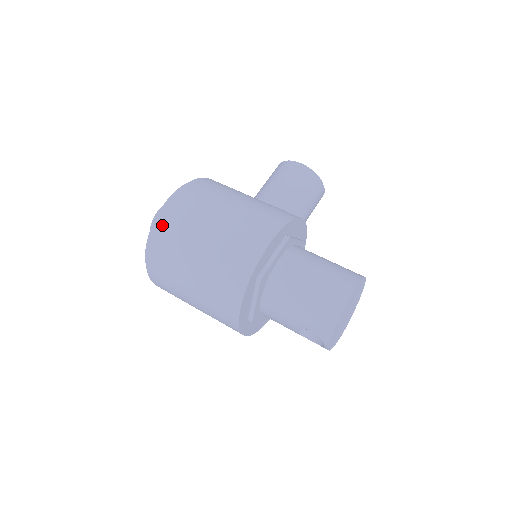
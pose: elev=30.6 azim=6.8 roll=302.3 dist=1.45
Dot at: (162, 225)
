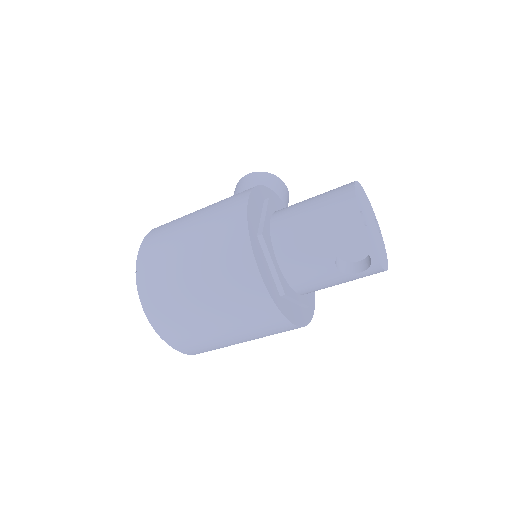
Dot at: (144, 263)
